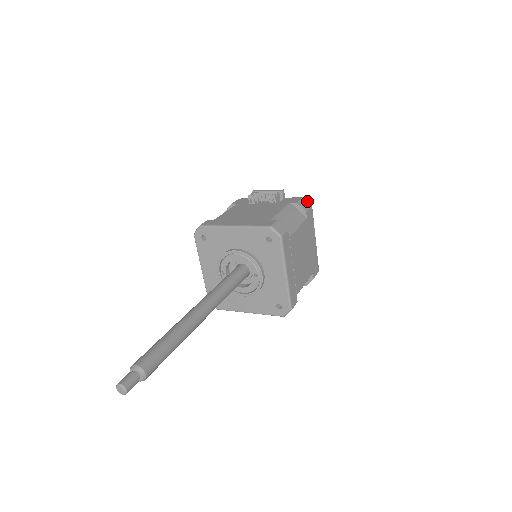
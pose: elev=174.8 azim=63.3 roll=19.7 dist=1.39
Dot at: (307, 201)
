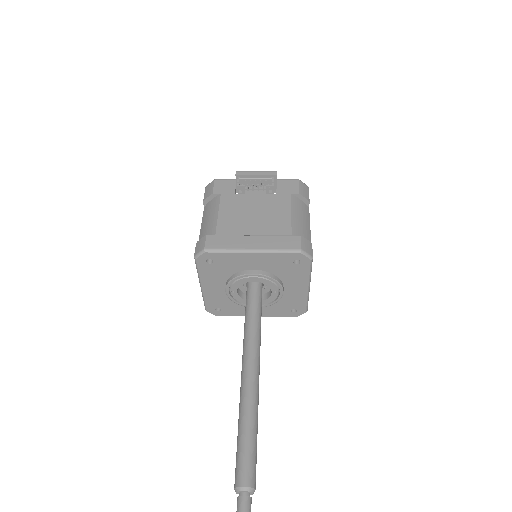
Dot at: (304, 183)
